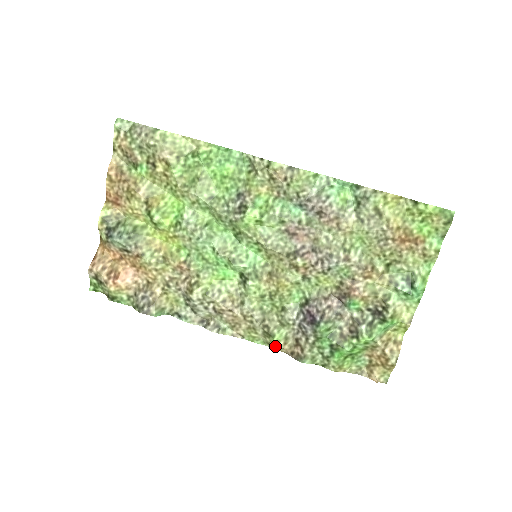
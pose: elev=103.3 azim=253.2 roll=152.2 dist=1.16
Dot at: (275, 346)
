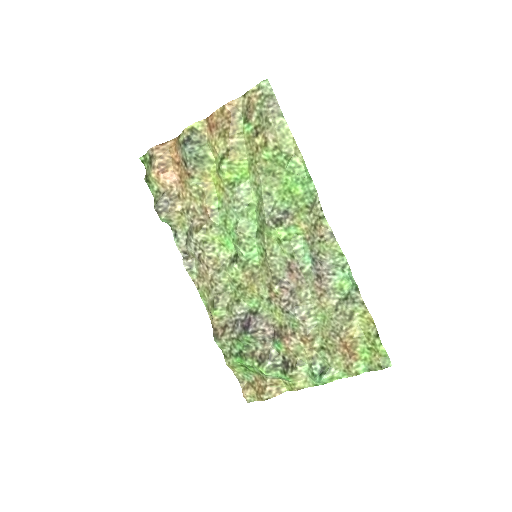
Dot at: (211, 314)
